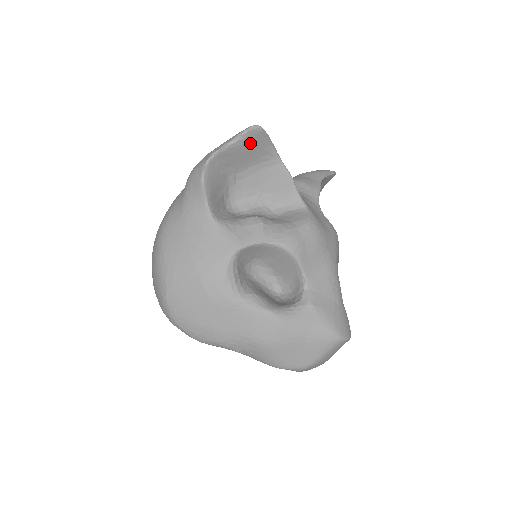
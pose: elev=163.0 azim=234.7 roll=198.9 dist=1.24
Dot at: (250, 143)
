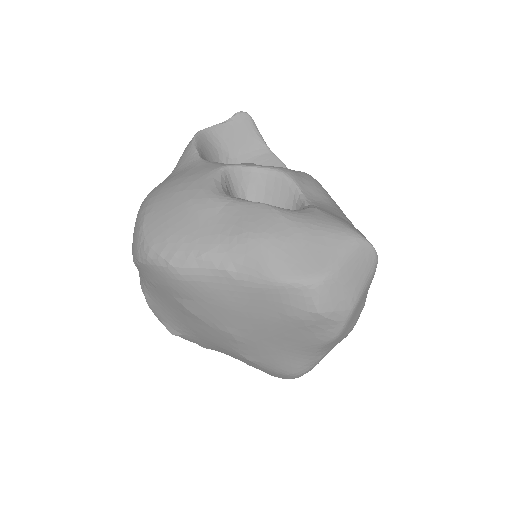
Dot at: (239, 127)
